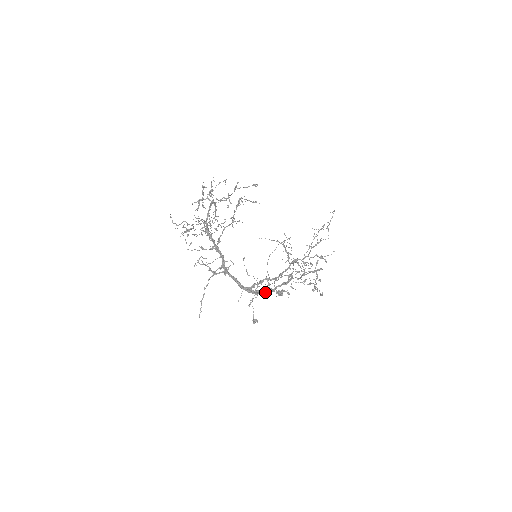
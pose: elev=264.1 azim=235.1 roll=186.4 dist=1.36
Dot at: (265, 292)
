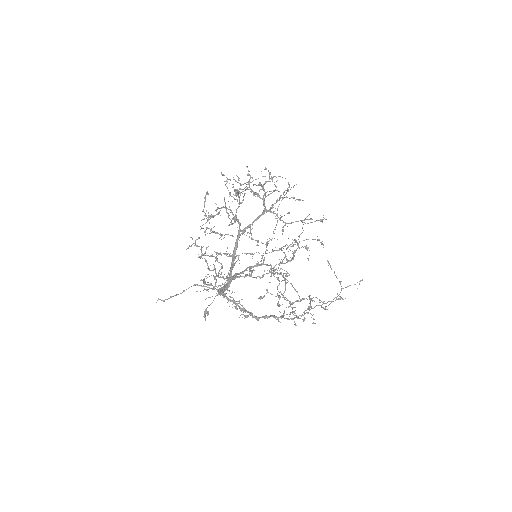
Dot at: occluded
